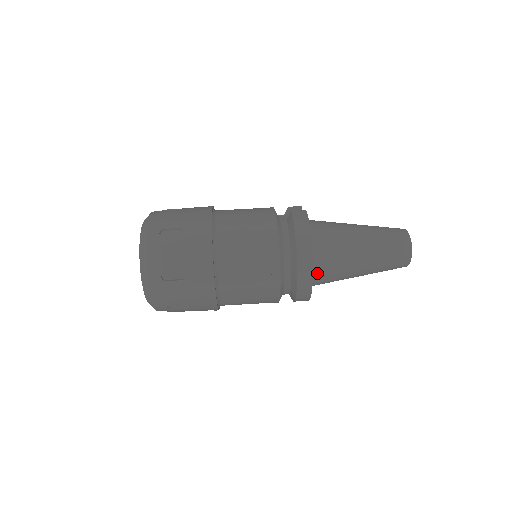
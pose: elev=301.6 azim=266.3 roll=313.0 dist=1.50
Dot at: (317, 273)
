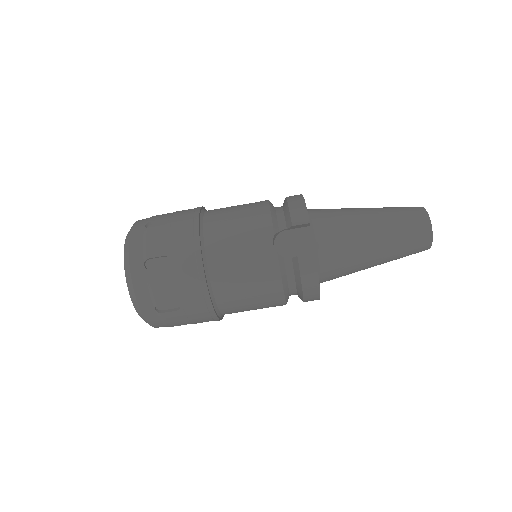
Dot at: occluded
